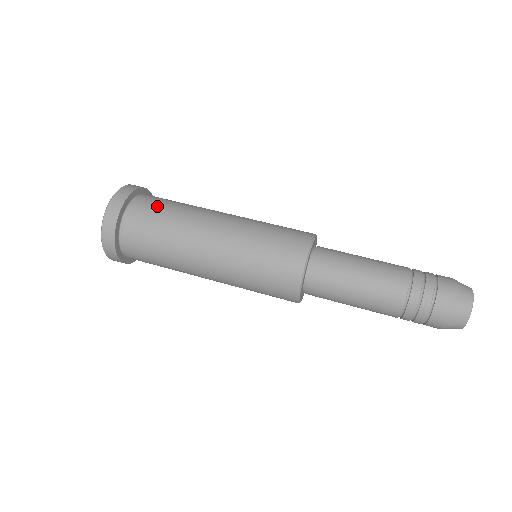
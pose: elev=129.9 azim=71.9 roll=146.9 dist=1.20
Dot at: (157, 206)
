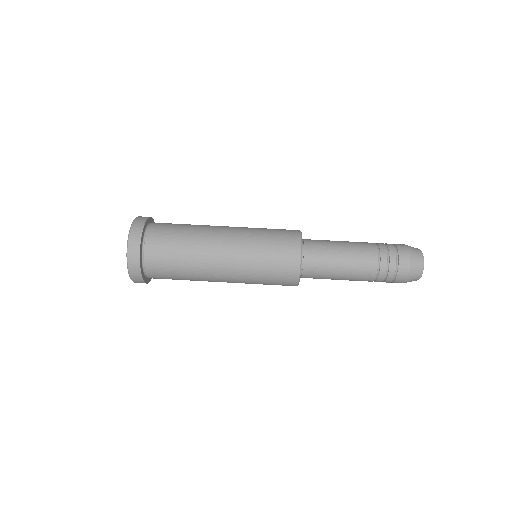
Dot at: (166, 252)
